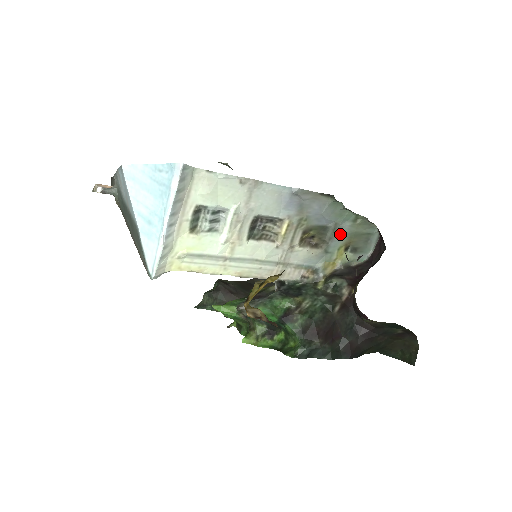
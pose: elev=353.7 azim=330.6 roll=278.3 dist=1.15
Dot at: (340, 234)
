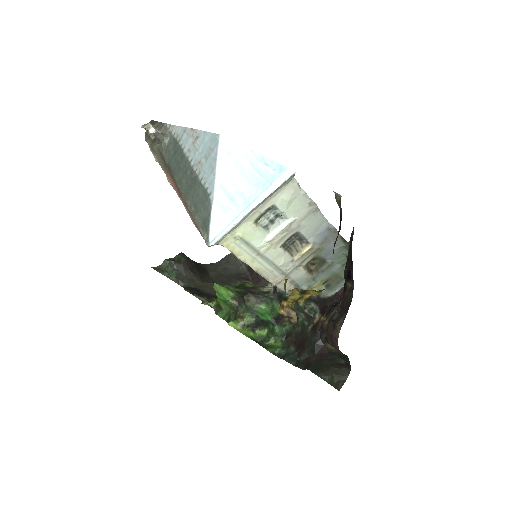
Dot at: (330, 271)
